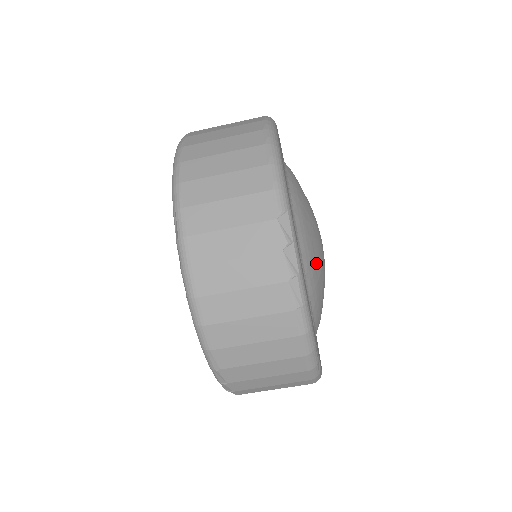
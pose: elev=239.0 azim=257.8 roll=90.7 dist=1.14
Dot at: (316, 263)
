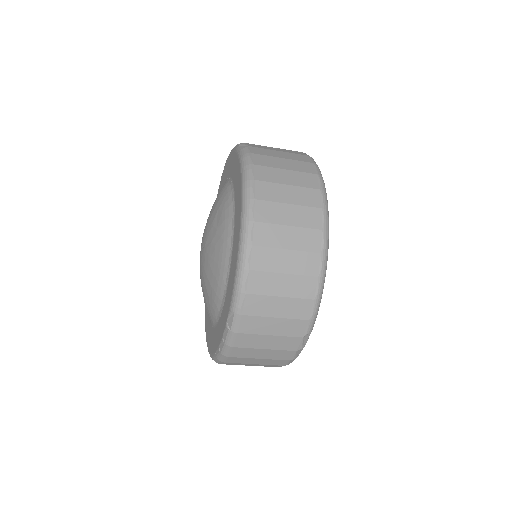
Dot at: occluded
